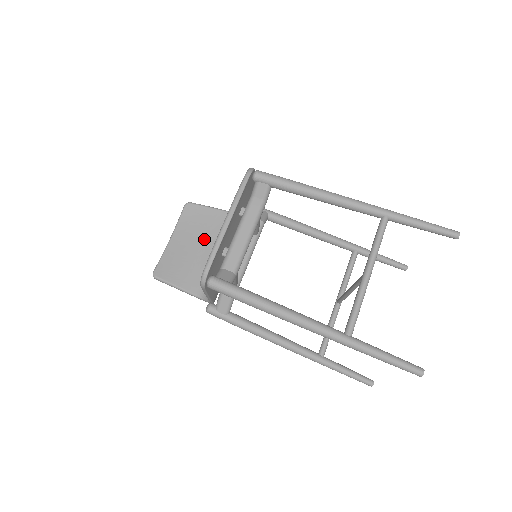
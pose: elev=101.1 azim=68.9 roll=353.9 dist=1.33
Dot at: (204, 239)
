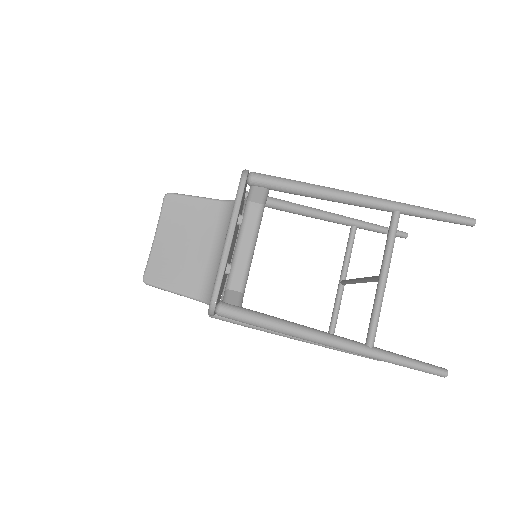
Dot at: (193, 234)
